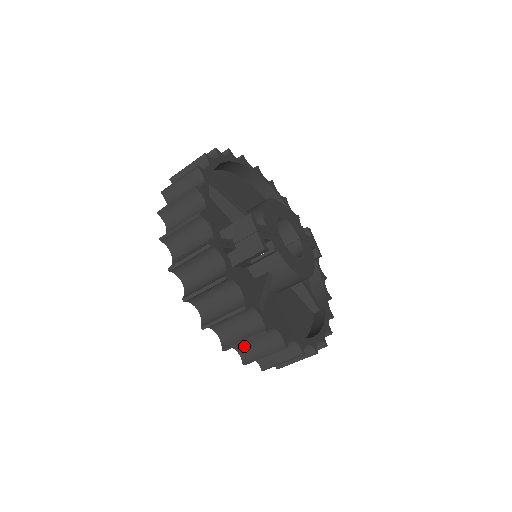
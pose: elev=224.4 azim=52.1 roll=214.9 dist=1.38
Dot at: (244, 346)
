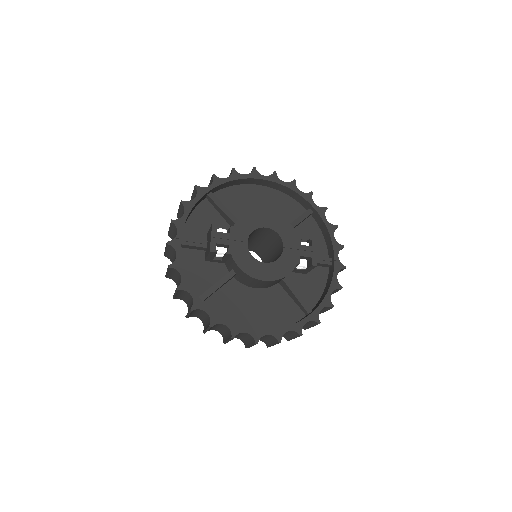
Dot at: (203, 319)
